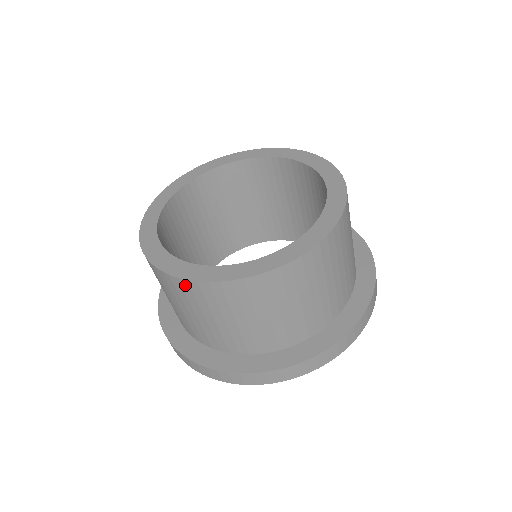
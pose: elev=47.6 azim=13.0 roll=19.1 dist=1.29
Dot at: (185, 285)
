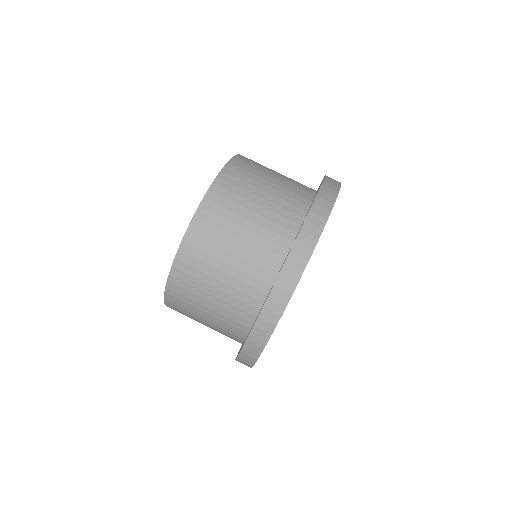
Dot at: (180, 266)
